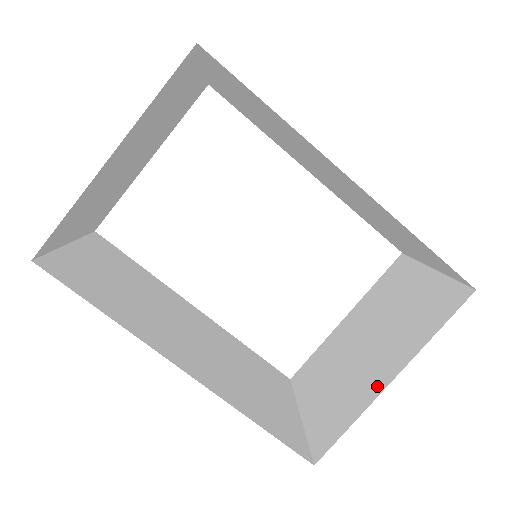
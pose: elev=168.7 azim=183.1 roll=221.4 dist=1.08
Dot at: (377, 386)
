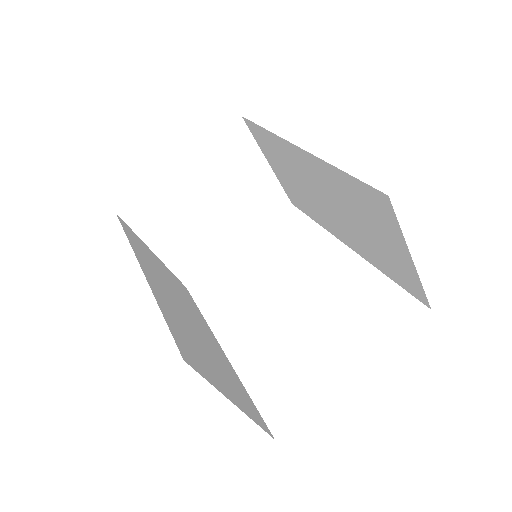
Dot at: occluded
